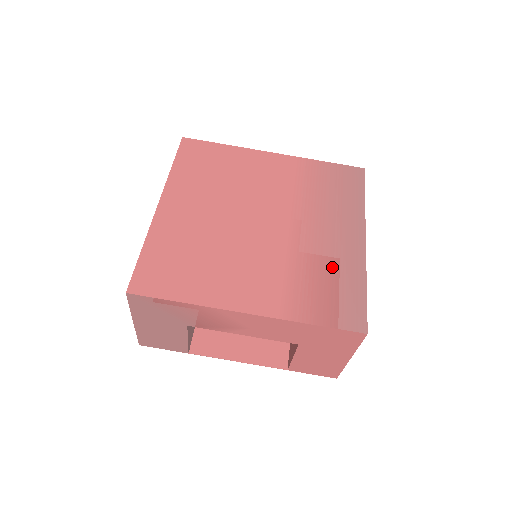
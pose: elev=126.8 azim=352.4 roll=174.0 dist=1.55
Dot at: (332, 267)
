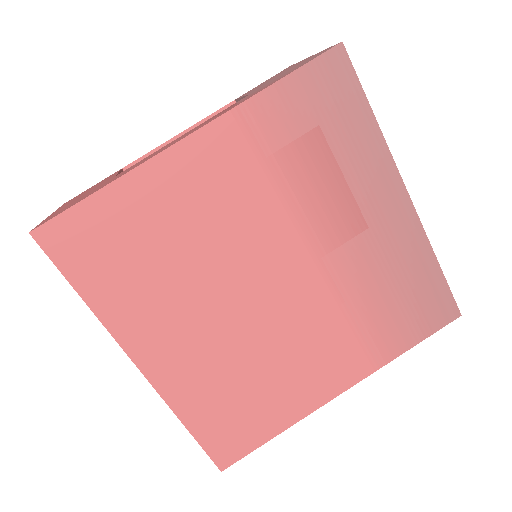
Dot at: (392, 271)
